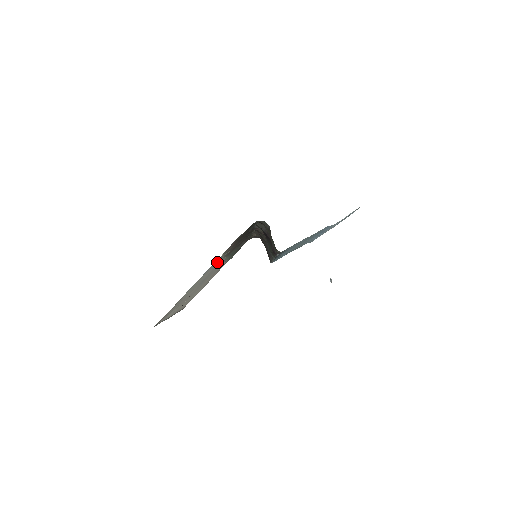
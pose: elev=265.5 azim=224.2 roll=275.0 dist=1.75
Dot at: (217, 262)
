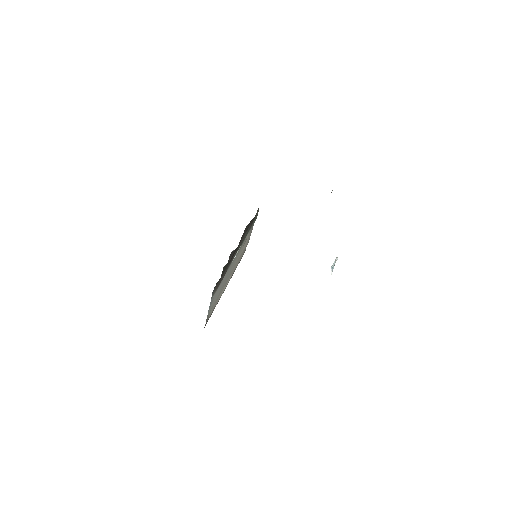
Dot at: (219, 286)
